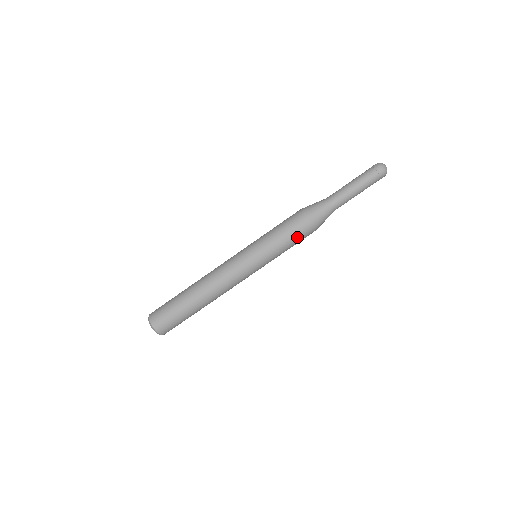
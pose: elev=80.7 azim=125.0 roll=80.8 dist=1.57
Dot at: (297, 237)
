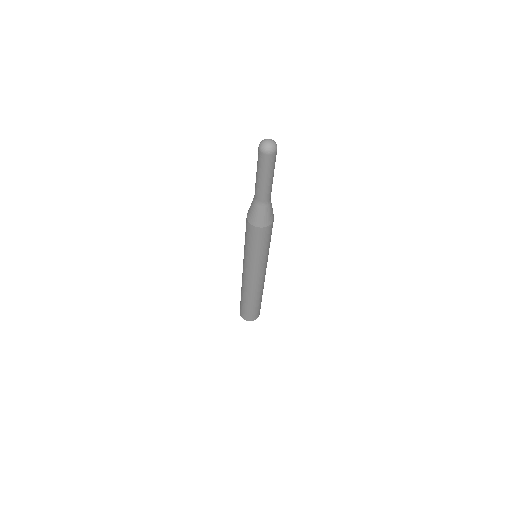
Dot at: (267, 238)
